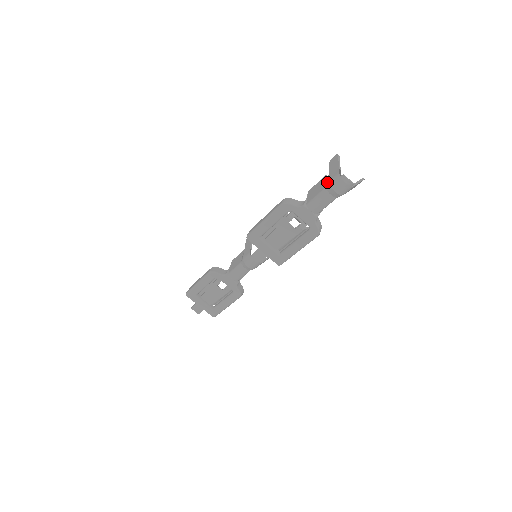
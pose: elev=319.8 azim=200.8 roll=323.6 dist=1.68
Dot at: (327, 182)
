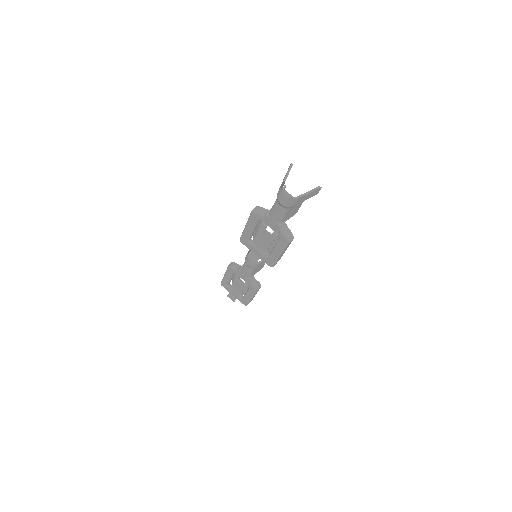
Dot at: occluded
